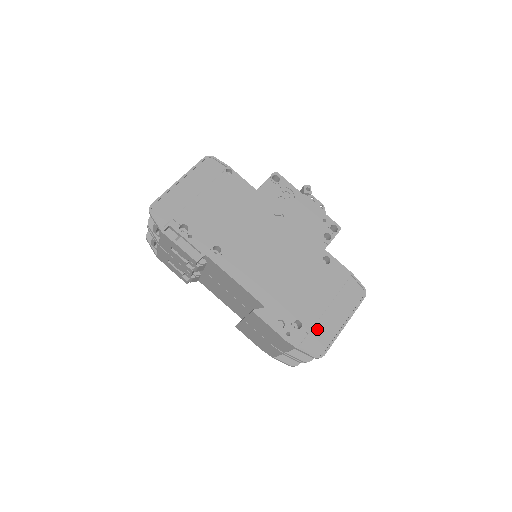
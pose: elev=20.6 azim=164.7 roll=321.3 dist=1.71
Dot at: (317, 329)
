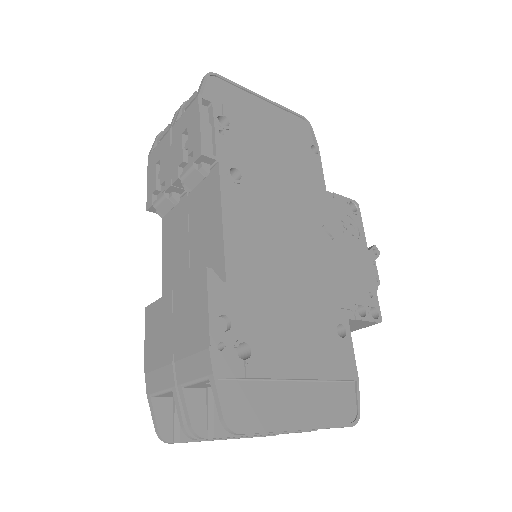
Dot at: (262, 389)
